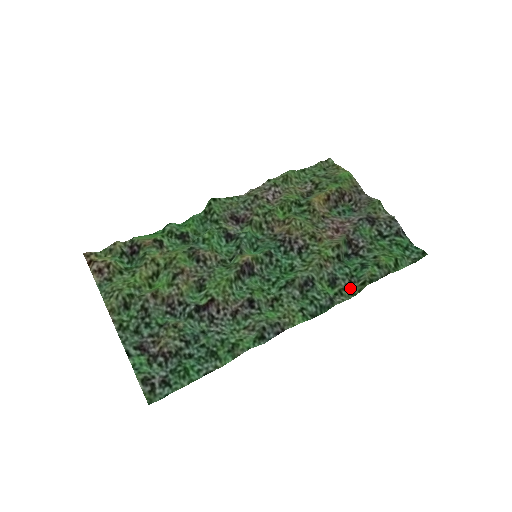
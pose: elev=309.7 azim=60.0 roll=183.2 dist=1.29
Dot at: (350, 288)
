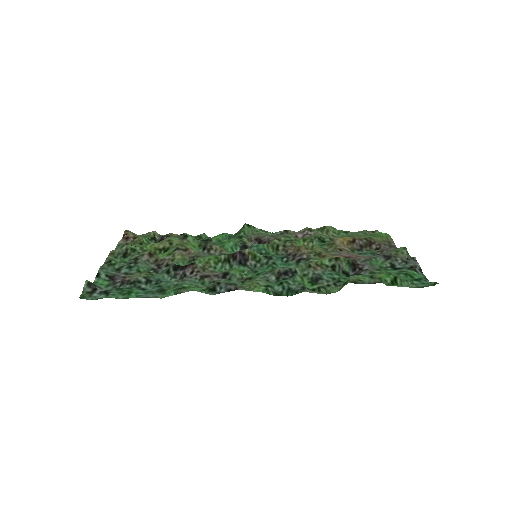
Dot at: (331, 288)
